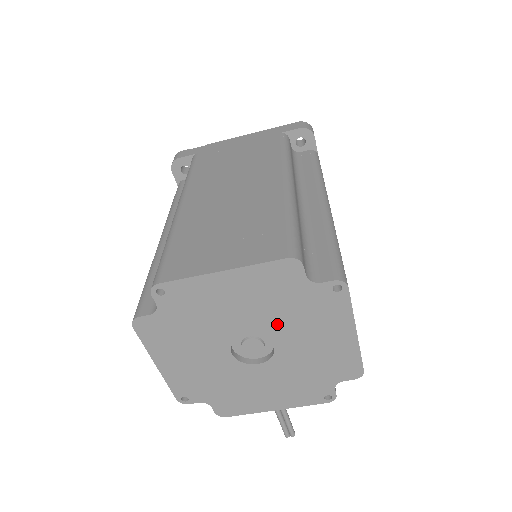
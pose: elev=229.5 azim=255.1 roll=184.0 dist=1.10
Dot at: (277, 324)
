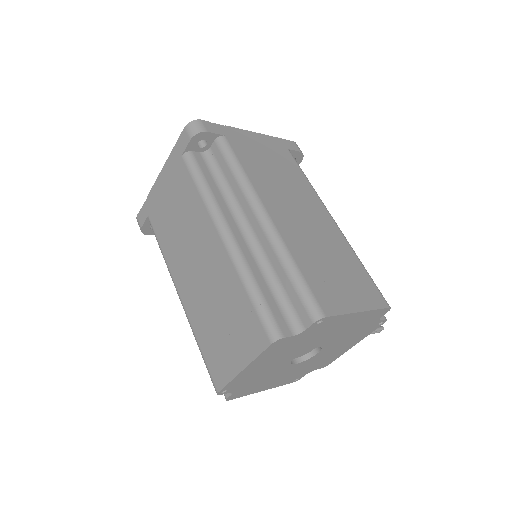
Dot at: (305, 347)
